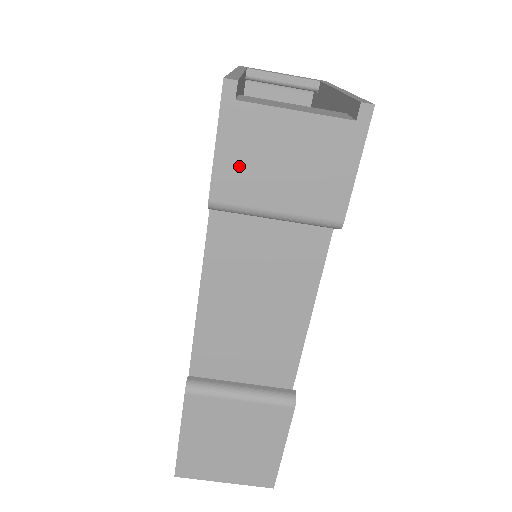
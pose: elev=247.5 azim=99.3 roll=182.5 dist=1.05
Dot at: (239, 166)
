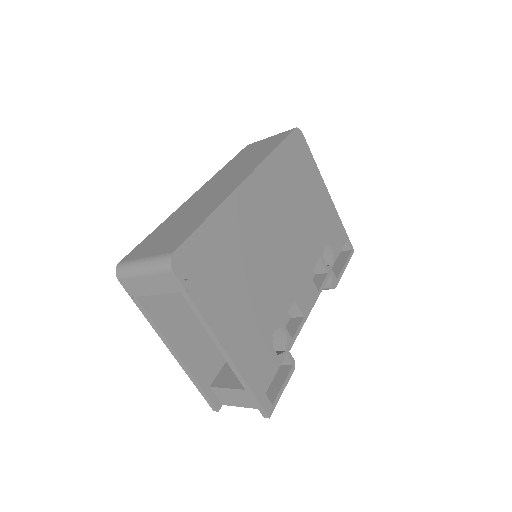
Dot at: occluded
